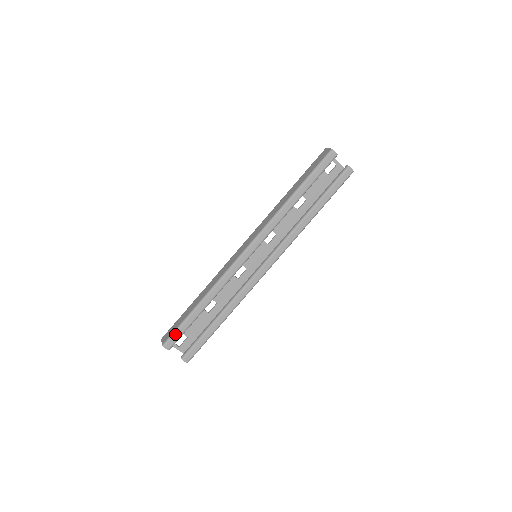
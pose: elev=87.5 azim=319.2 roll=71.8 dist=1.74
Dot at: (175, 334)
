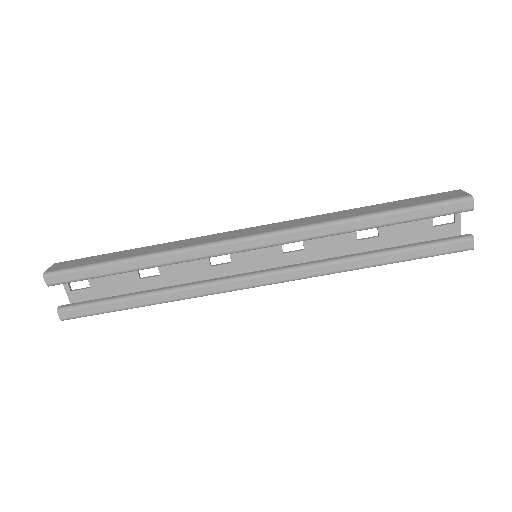
Dot at: (71, 272)
